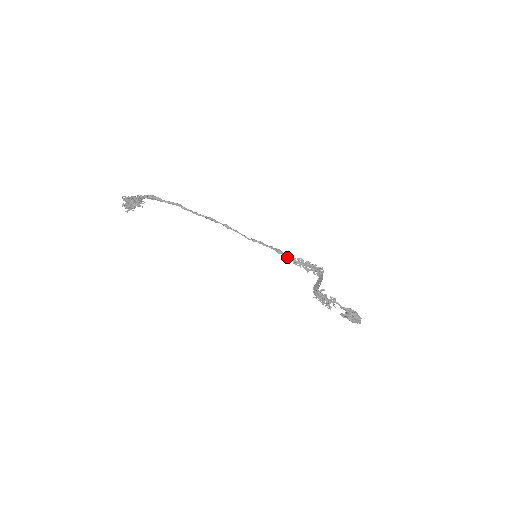
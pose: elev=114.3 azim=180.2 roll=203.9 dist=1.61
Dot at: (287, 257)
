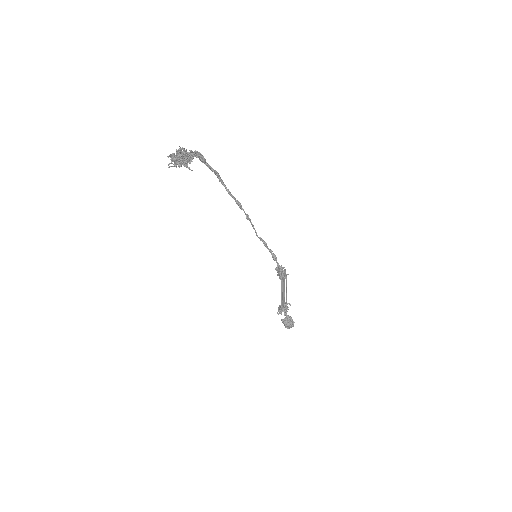
Dot at: (278, 265)
